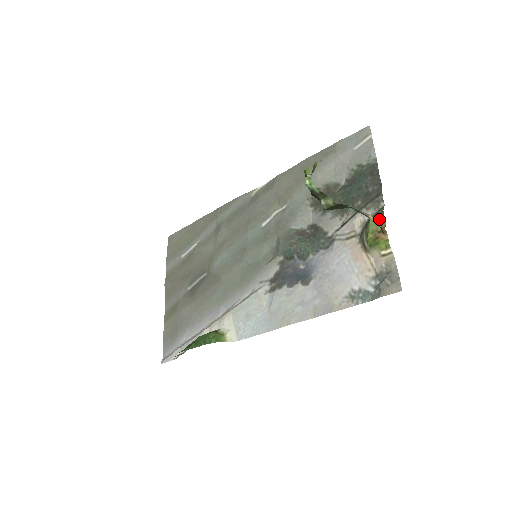
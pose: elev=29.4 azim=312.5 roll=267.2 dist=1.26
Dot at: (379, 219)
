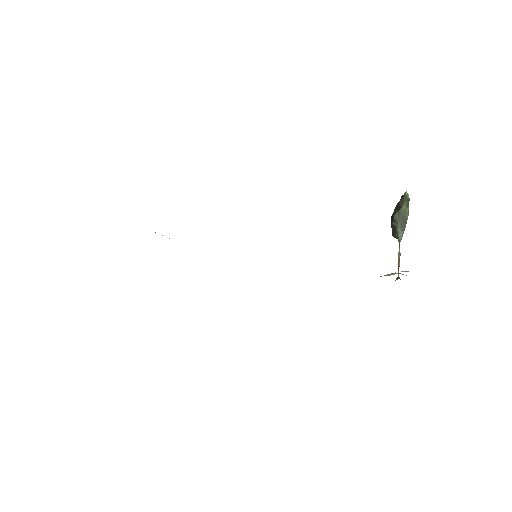
Dot at: occluded
